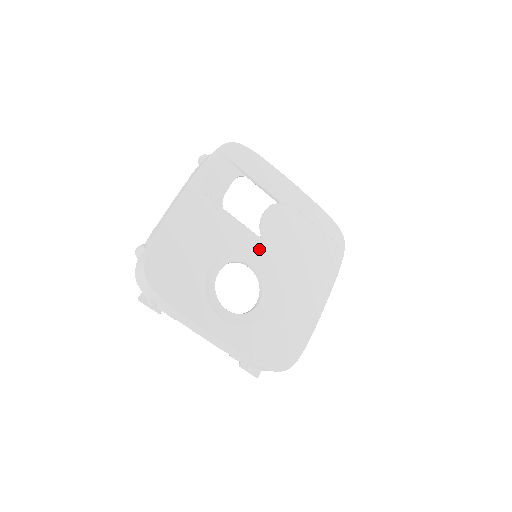
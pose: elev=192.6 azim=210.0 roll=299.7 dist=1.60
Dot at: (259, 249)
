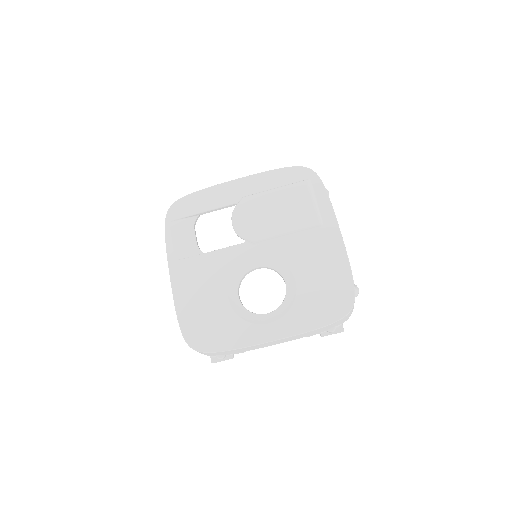
Dot at: (251, 251)
